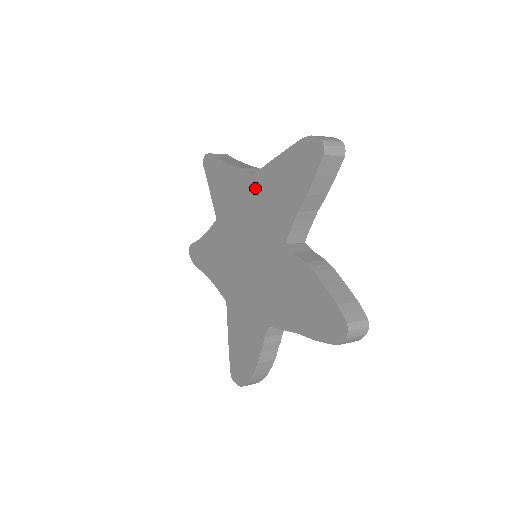
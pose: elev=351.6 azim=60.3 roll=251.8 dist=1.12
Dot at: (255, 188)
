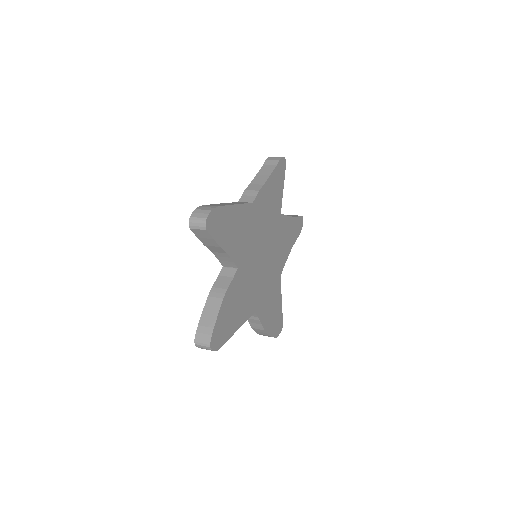
Dot at: occluded
